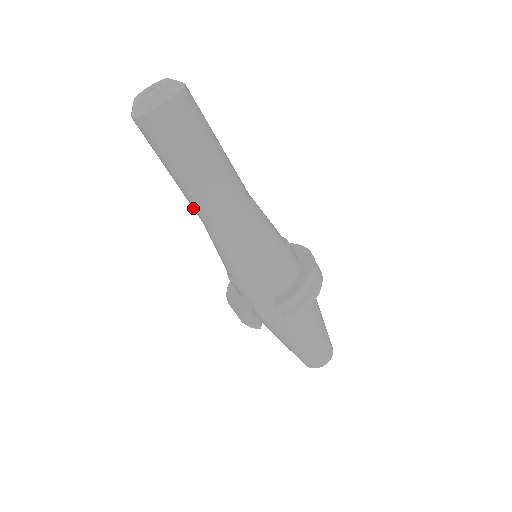
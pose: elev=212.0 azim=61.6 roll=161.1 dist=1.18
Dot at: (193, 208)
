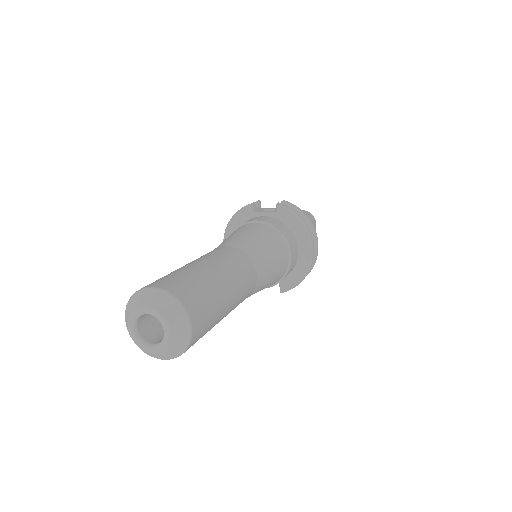
Dot at: occluded
